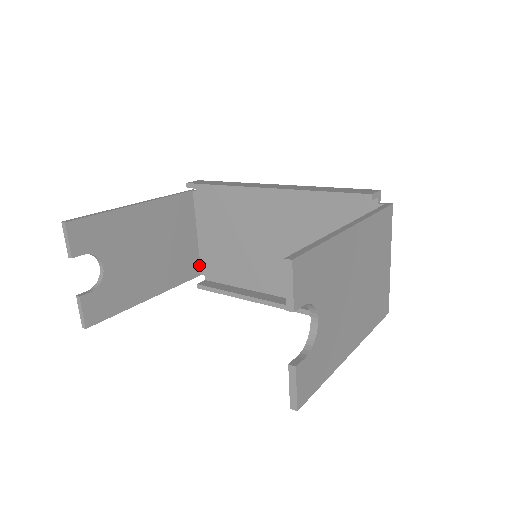
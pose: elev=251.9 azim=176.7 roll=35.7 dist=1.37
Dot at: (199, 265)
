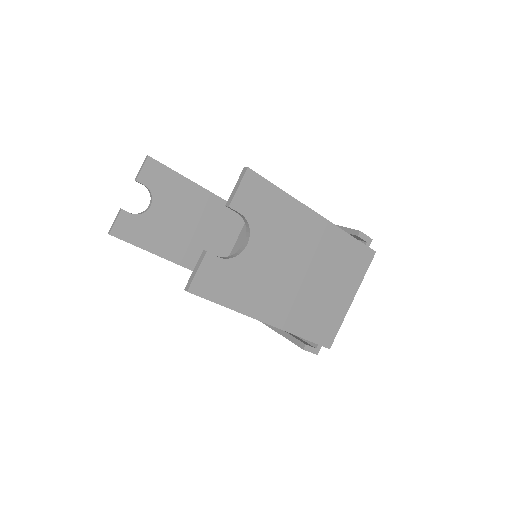
Dot at: occluded
